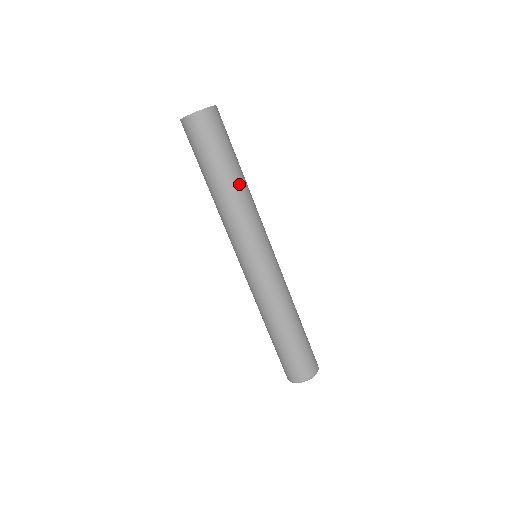
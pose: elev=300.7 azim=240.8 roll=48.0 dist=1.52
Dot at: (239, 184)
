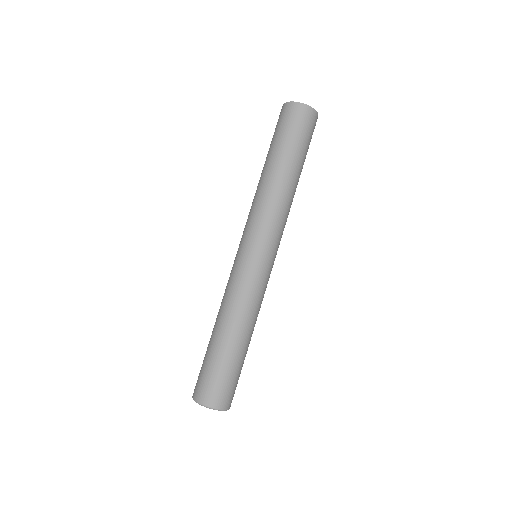
Dot at: (283, 178)
